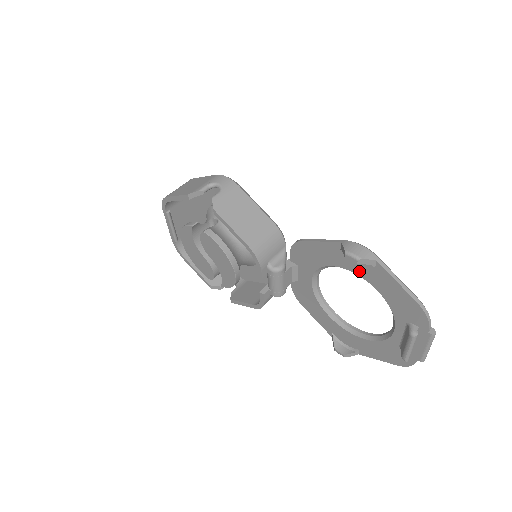
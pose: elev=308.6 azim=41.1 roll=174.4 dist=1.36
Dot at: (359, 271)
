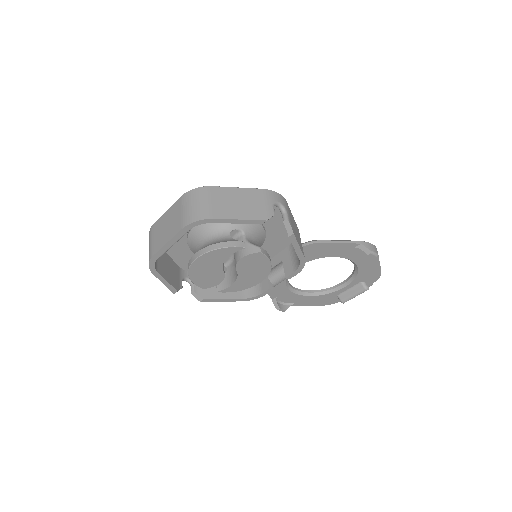
Dot at: (356, 259)
